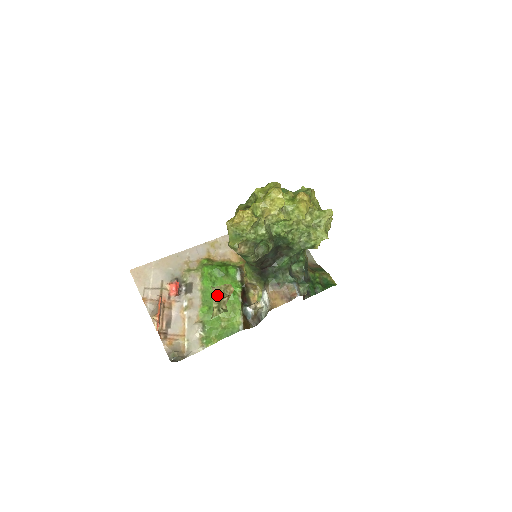
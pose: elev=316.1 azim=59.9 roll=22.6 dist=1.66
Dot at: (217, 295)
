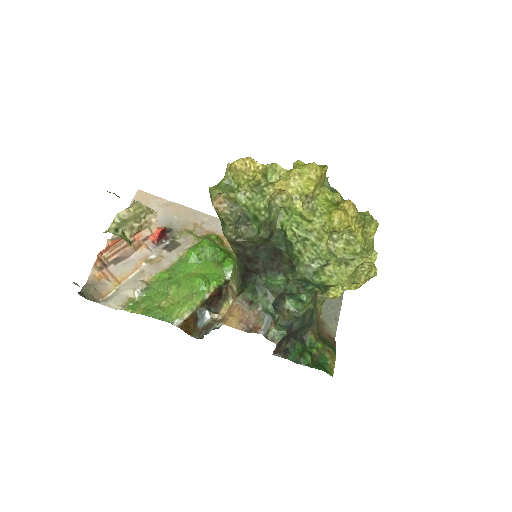
Dot at: (128, 209)
